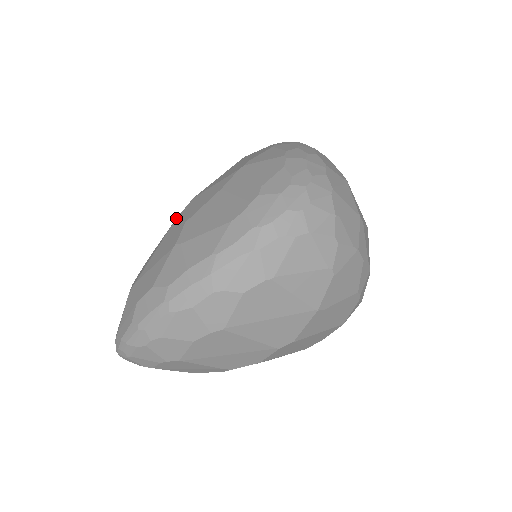
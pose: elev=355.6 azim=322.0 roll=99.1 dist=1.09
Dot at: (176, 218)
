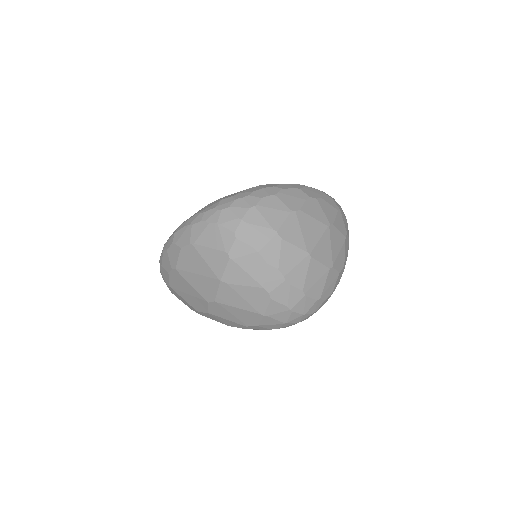
Dot at: occluded
